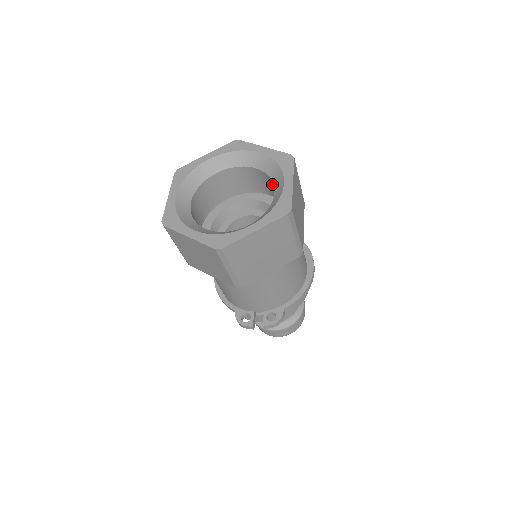
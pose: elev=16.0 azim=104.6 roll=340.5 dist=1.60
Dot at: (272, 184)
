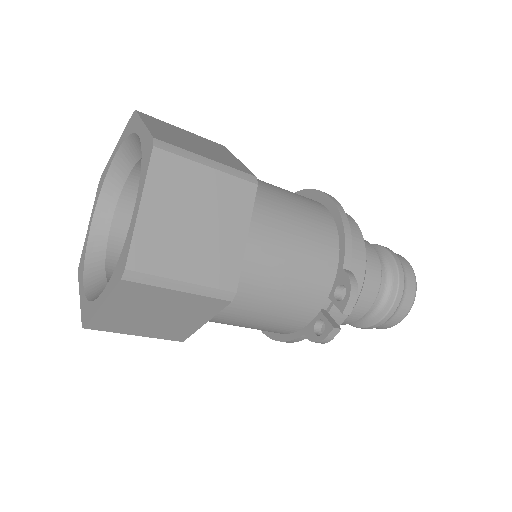
Dot at: occluded
